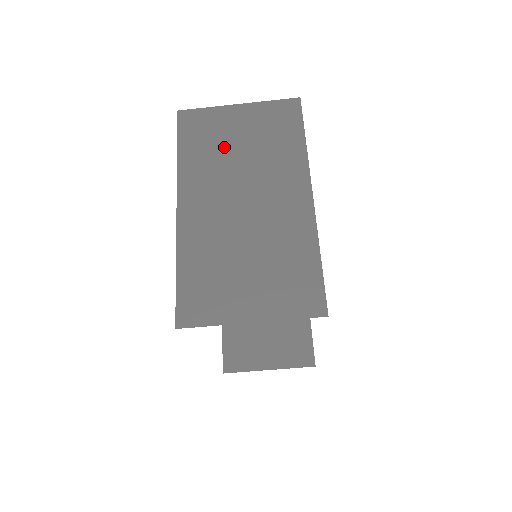
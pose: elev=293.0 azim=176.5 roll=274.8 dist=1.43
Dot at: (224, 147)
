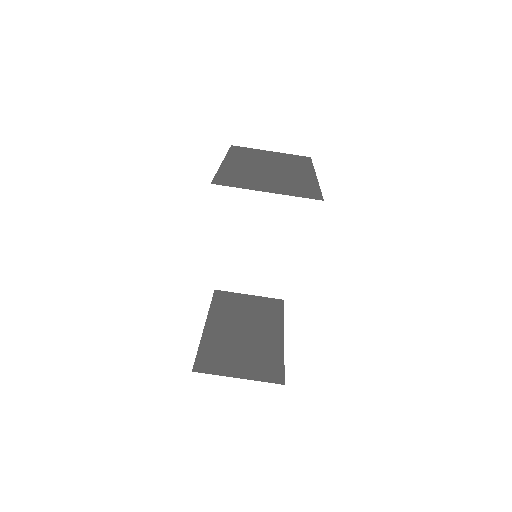
Dot at: (259, 156)
